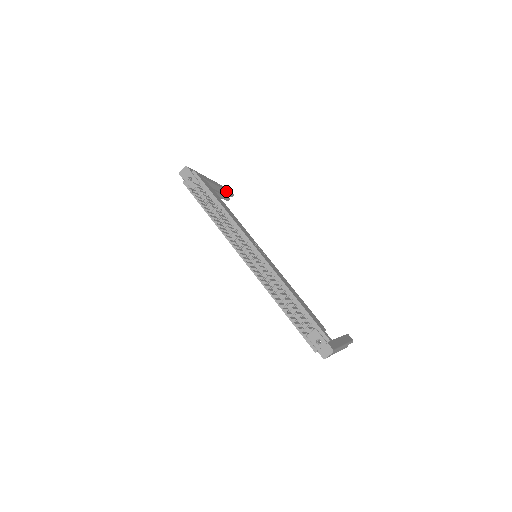
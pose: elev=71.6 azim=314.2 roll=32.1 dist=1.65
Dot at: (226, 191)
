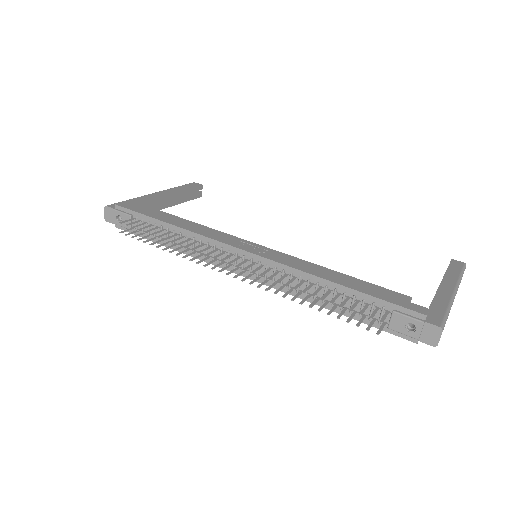
Dot at: (188, 189)
